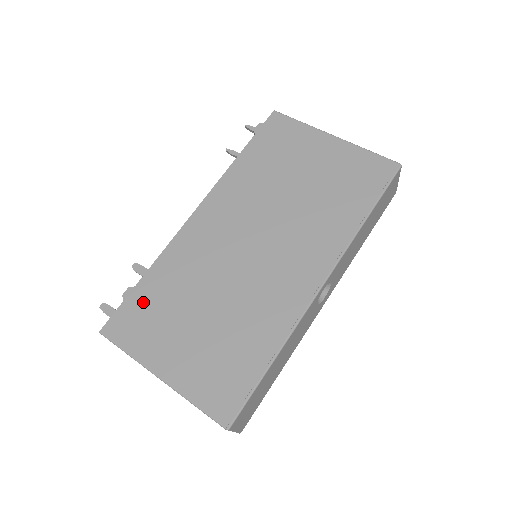
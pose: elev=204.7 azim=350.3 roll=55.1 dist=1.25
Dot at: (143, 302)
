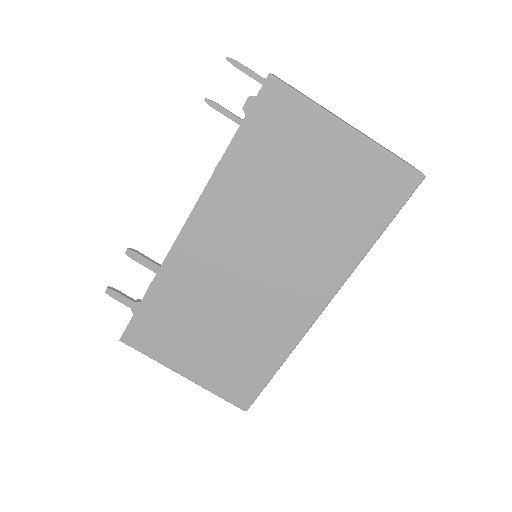
Dot at: (153, 317)
